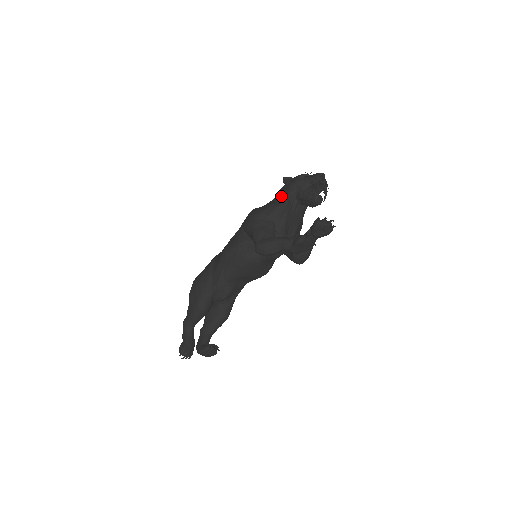
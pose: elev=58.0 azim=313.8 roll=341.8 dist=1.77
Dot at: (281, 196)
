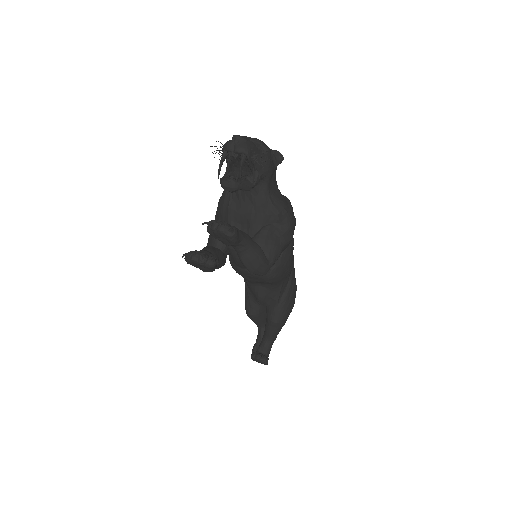
Dot at: occluded
